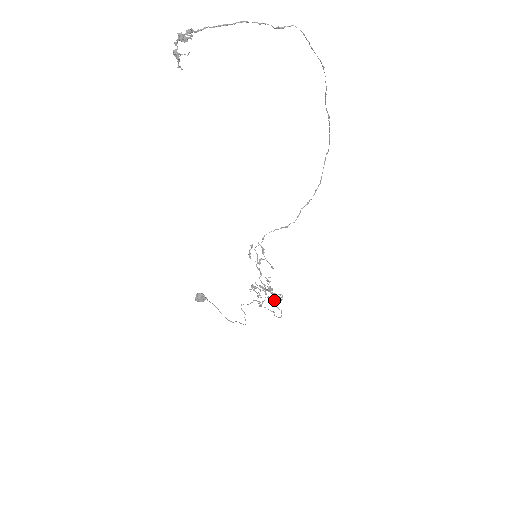
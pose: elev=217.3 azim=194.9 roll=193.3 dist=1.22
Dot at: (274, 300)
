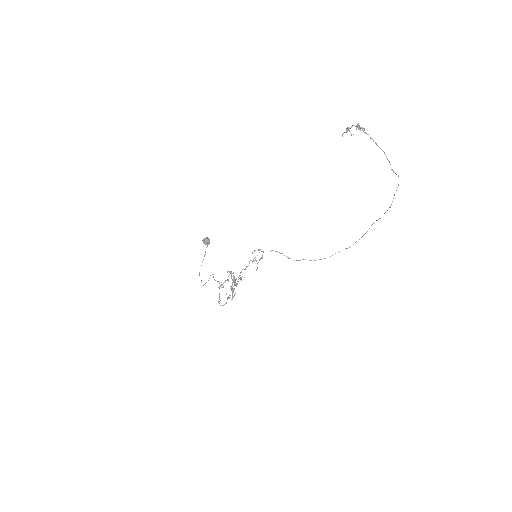
Dot at: (232, 291)
